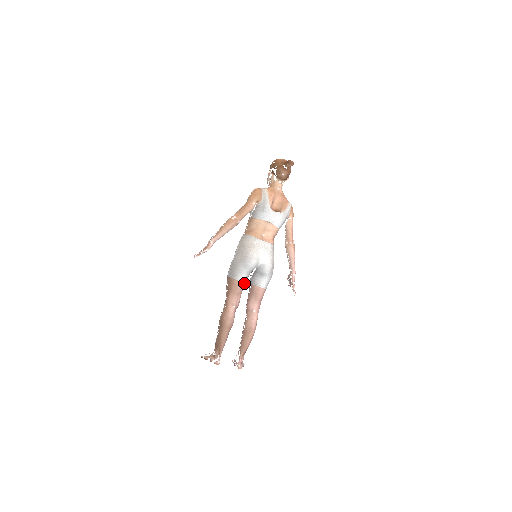
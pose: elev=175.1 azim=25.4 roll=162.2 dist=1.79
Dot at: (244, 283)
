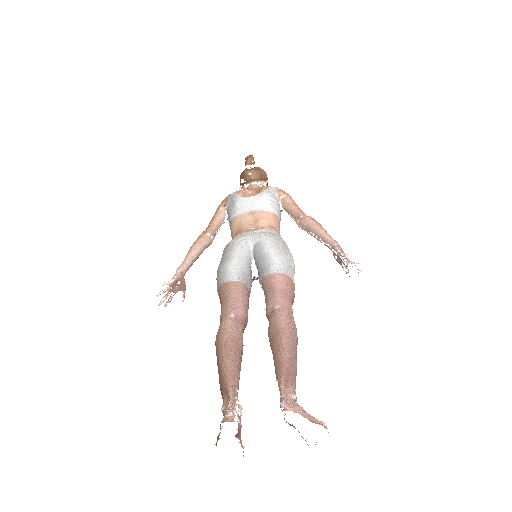
Dot at: (239, 282)
